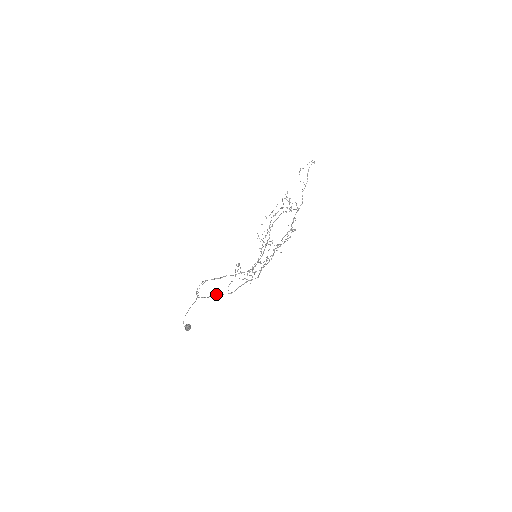
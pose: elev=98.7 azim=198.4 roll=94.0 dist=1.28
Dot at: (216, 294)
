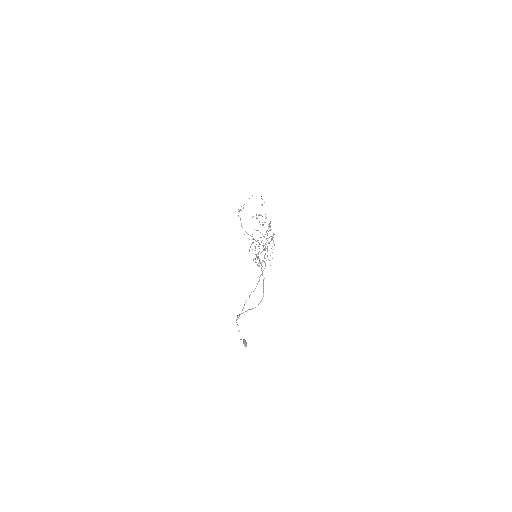
Dot at: (246, 300)
